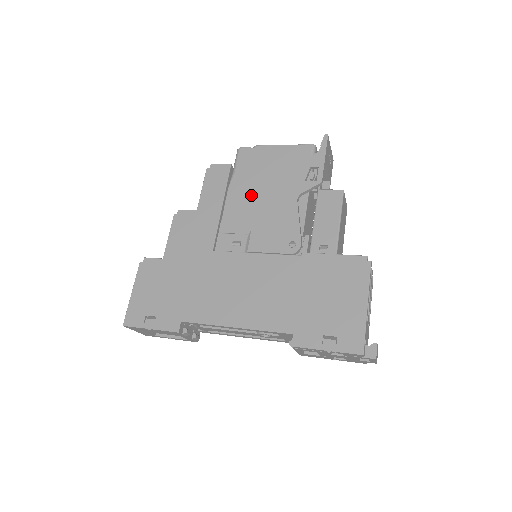
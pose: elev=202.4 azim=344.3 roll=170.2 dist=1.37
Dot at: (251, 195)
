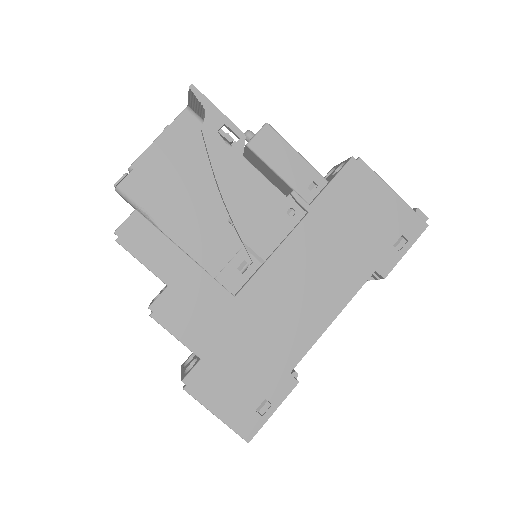
Dot at: (196, 215)
